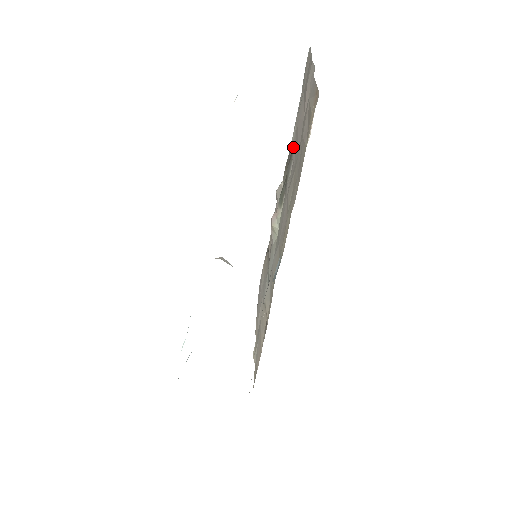
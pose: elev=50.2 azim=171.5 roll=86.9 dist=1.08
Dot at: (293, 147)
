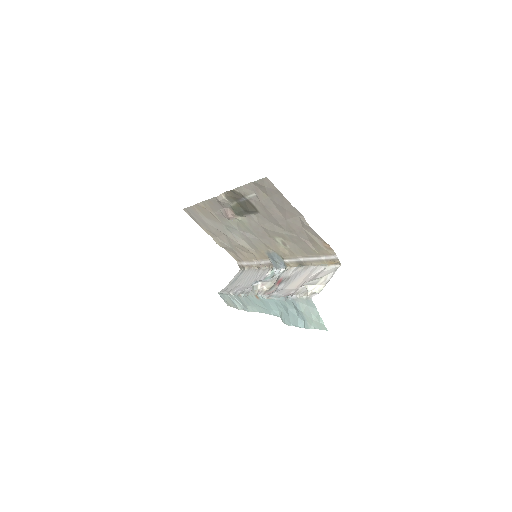
Dot at: (259, 210)
